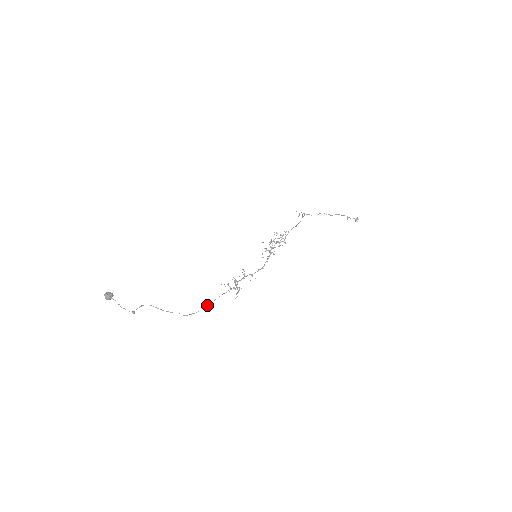
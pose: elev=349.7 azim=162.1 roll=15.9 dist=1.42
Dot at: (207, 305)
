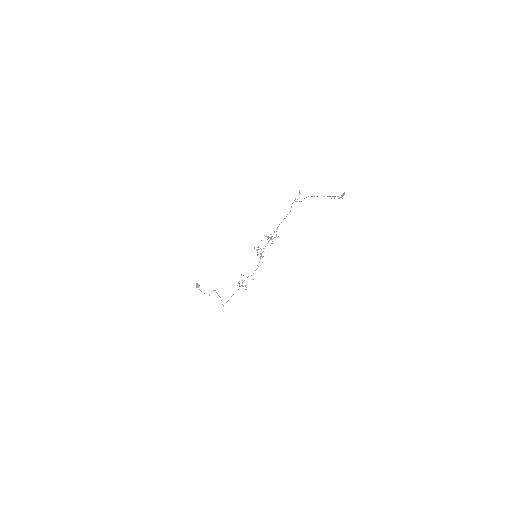
Dot at: (226, 302)
